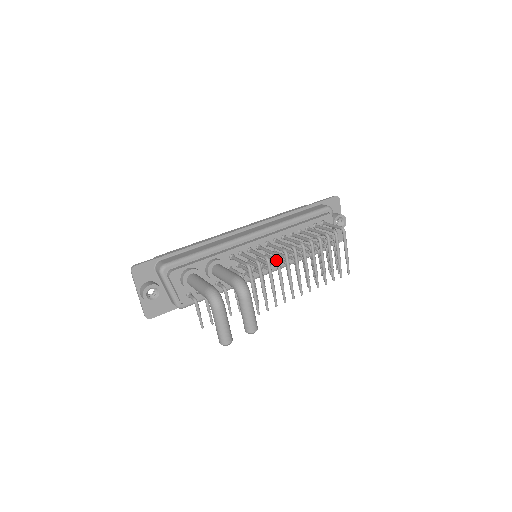
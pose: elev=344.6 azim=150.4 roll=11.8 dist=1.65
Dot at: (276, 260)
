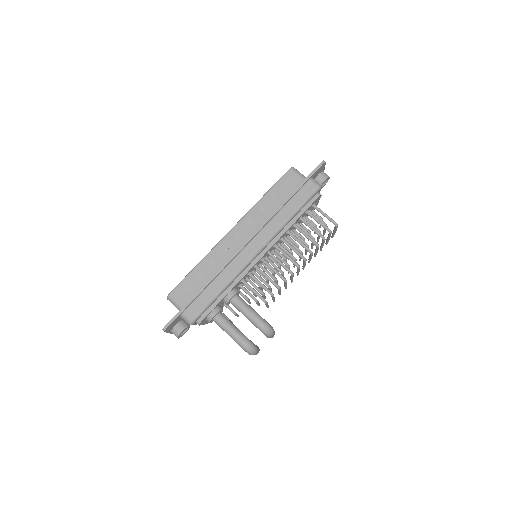
Dot at: (285, 283)
